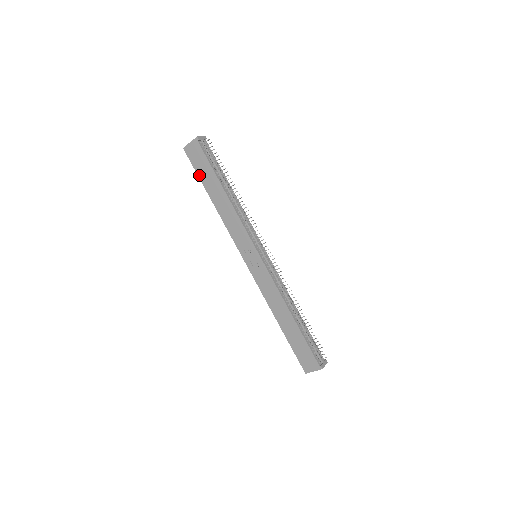
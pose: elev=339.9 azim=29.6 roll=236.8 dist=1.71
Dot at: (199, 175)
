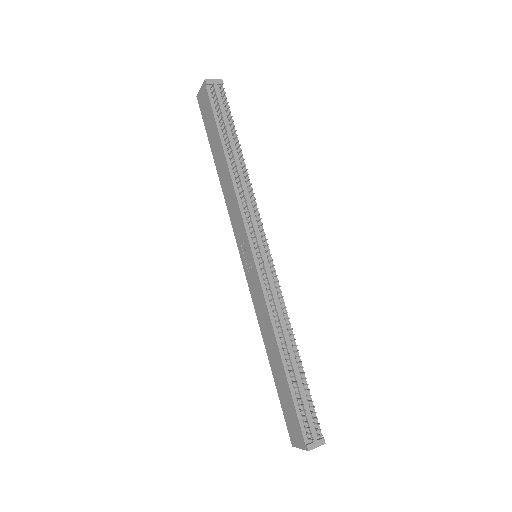
Dot at: (207, 133)
